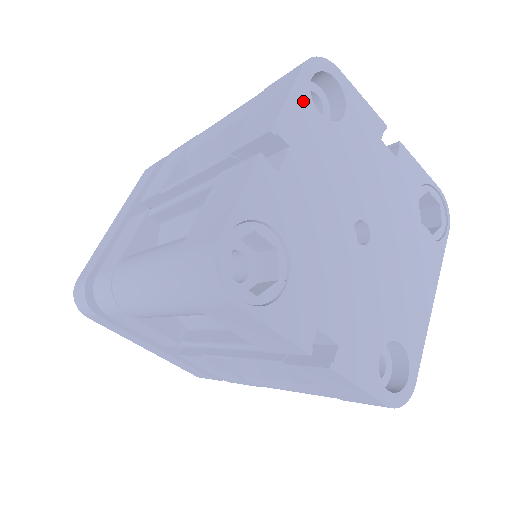
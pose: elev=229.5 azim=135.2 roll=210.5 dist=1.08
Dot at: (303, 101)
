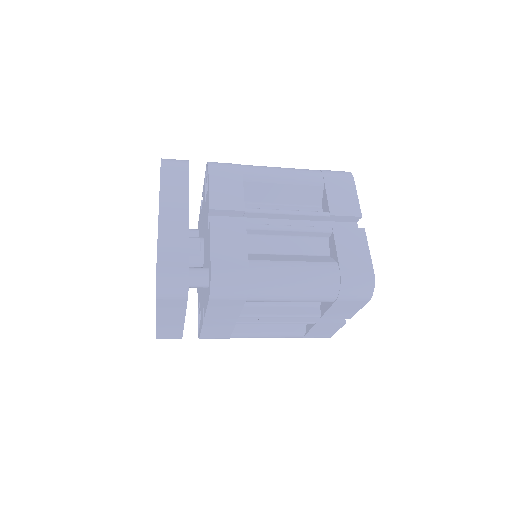
Dot at: occluded
